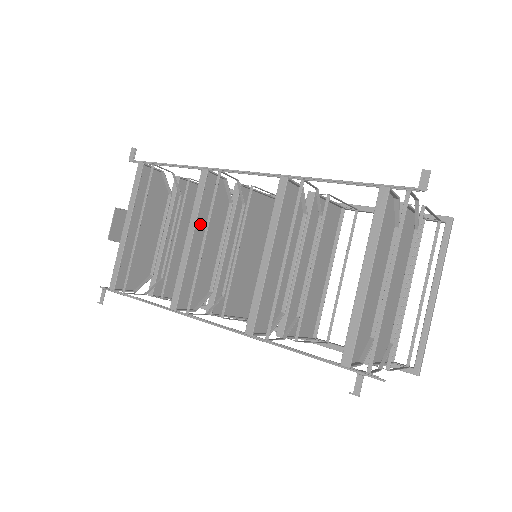
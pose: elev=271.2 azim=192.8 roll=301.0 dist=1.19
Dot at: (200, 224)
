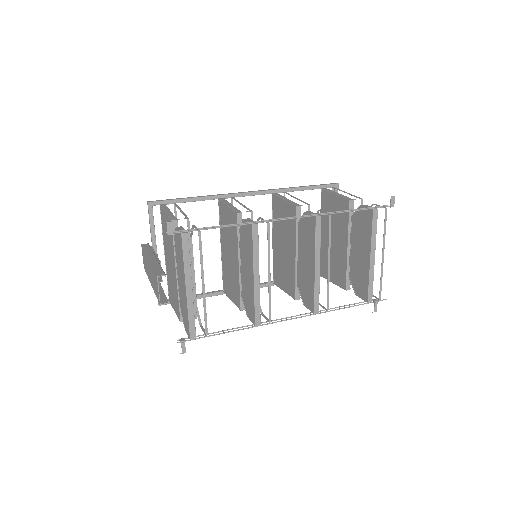
Dot at: occluded
